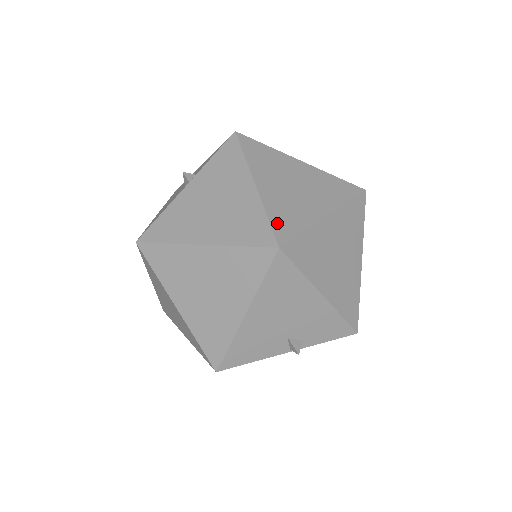
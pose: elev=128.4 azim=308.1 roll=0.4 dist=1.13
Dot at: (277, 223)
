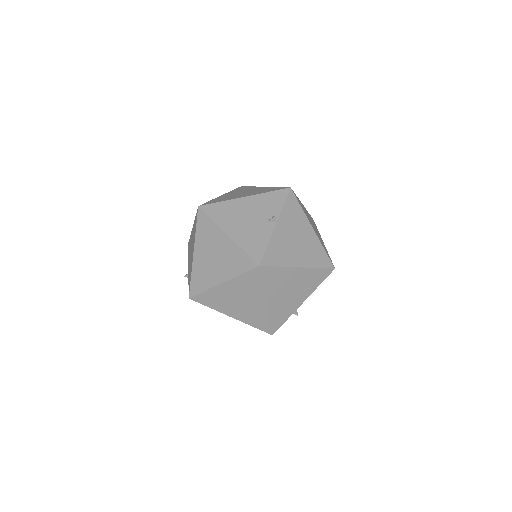
Dot at: (327, 253)
